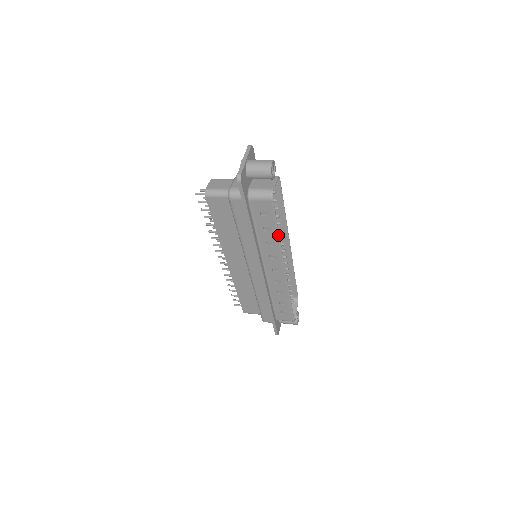
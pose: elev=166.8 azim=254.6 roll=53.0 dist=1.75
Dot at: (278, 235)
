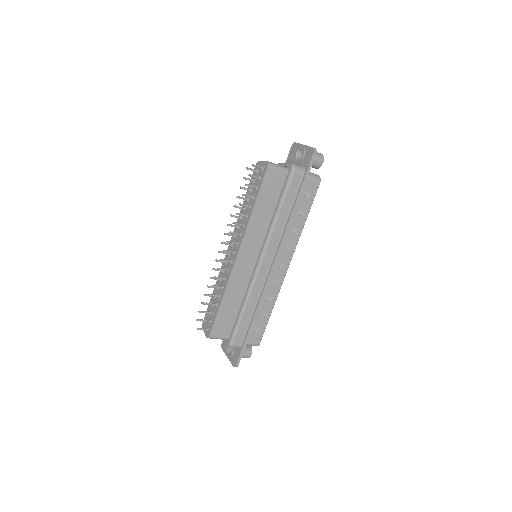
Dot at: occluded
